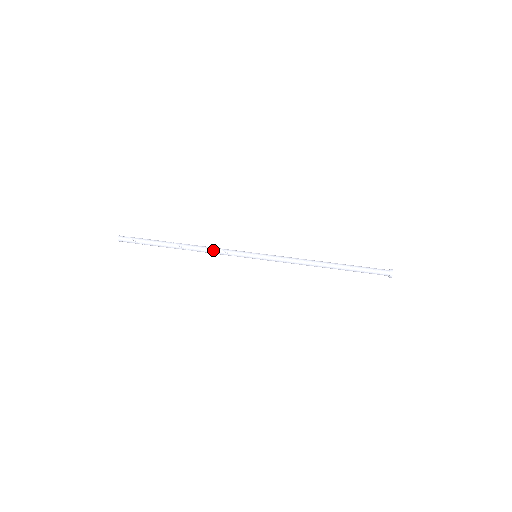
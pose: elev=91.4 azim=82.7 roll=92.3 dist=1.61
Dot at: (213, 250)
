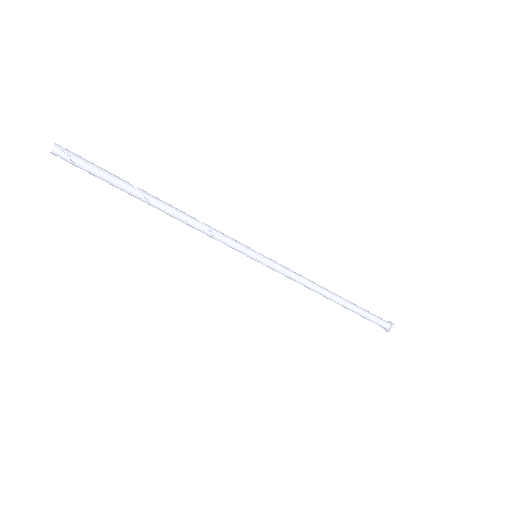
Dot at: (201, 231)
